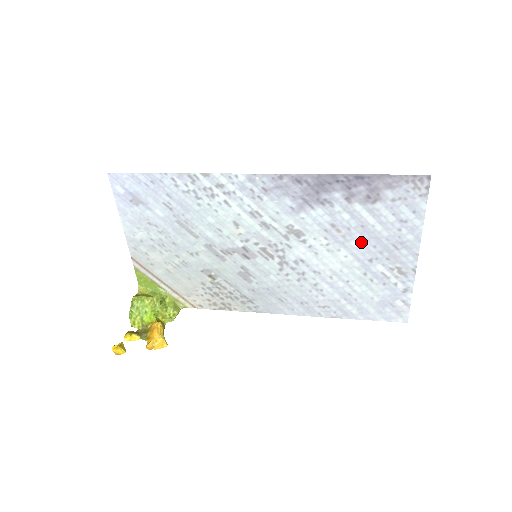
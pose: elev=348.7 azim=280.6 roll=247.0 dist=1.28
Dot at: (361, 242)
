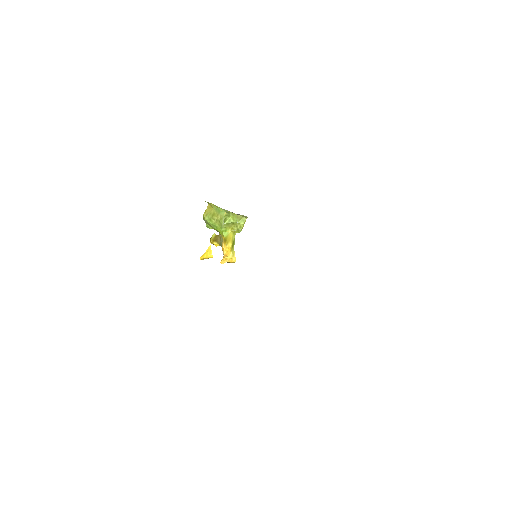
Dot at: occluded
